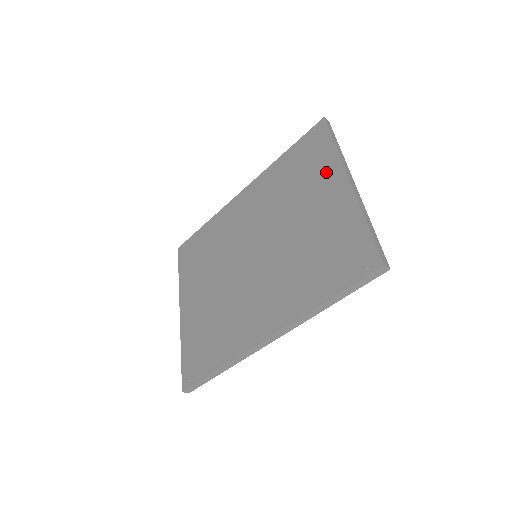
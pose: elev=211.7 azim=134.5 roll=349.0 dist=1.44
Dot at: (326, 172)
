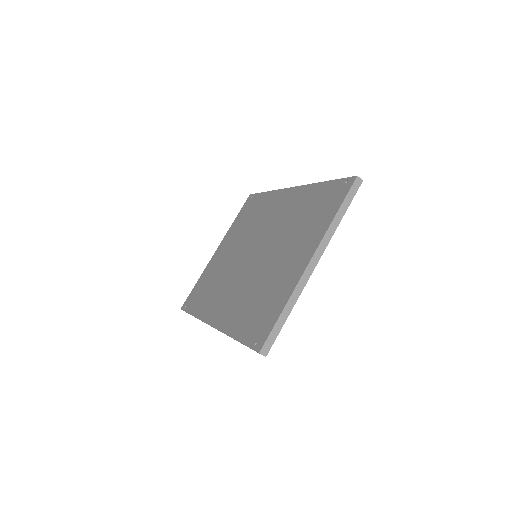
Dot at: (313, 235)
